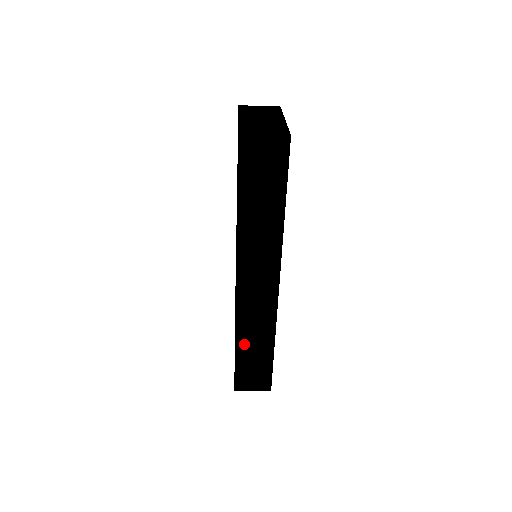
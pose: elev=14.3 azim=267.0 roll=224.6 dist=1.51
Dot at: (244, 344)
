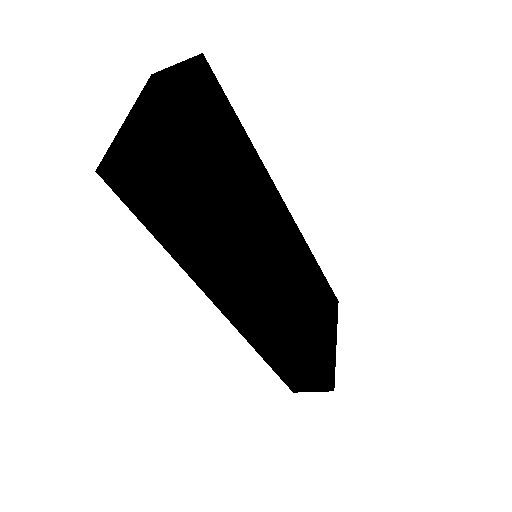
Dot at: (273, 359)
